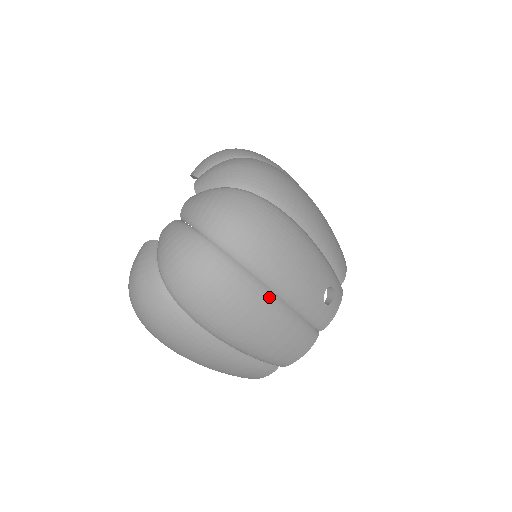
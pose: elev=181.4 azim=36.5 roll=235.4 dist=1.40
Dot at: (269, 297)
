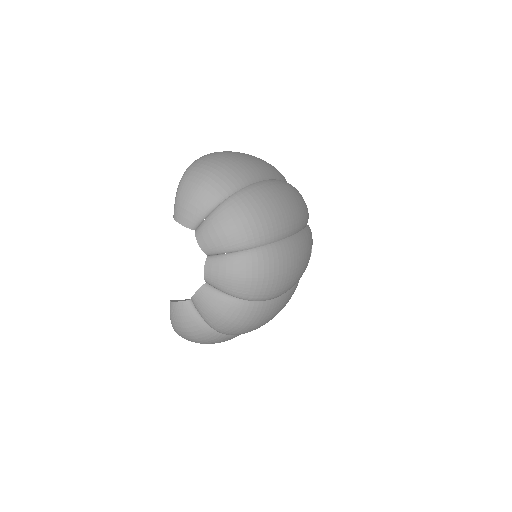
Dot at: (288, 296)
